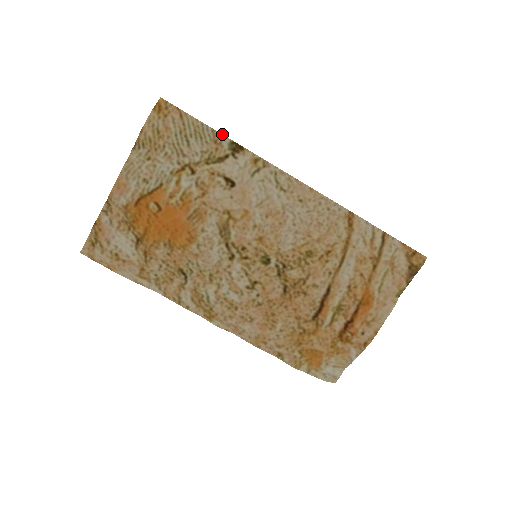
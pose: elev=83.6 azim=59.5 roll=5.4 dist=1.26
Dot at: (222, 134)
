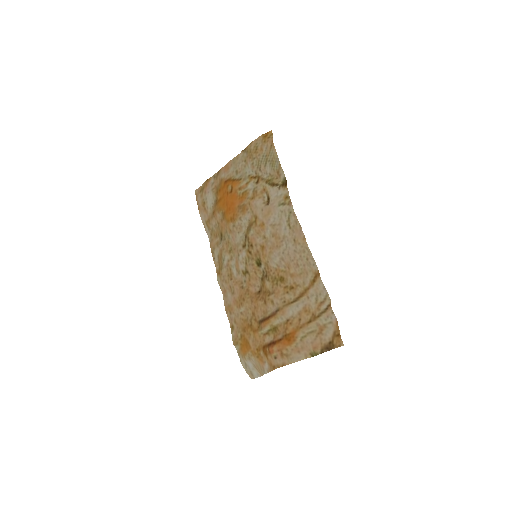
Dot at: occluded
